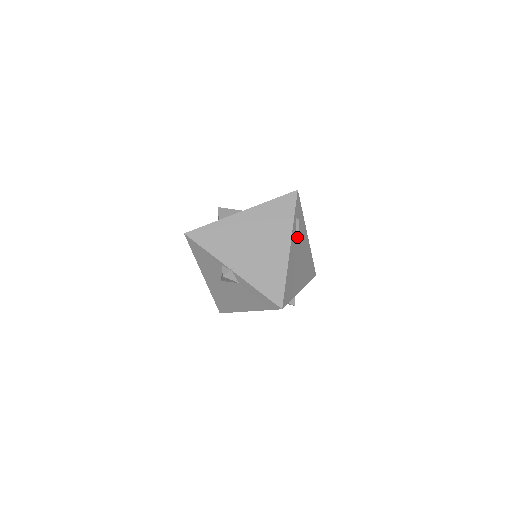
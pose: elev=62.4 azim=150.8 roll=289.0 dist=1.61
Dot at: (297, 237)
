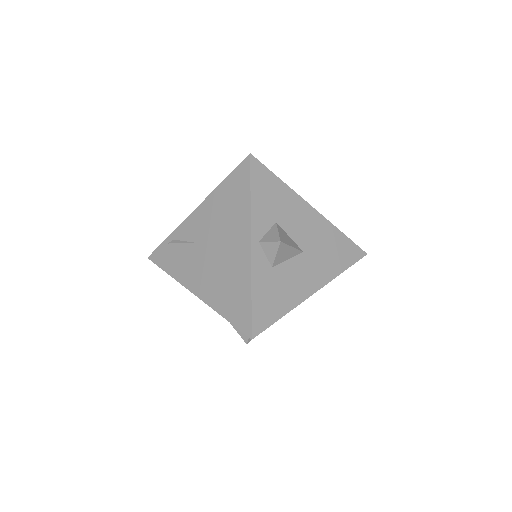
Dot at: occluded
